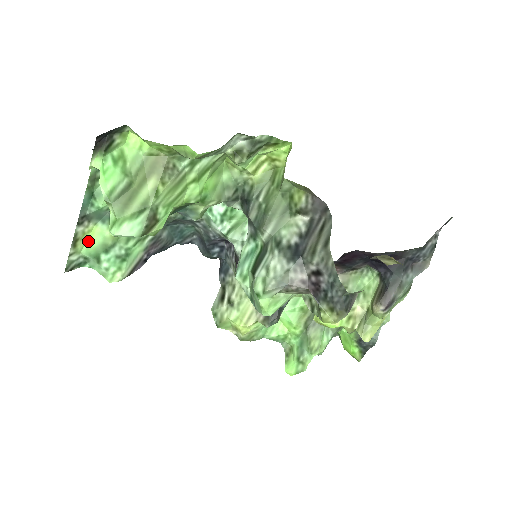
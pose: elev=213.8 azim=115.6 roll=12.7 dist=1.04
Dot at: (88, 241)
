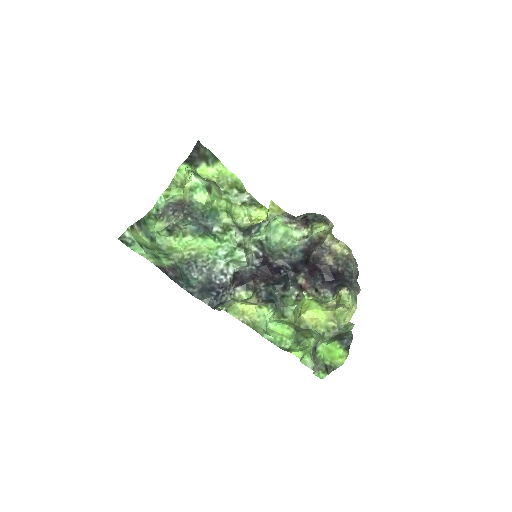
Dot at: (137, 237)
